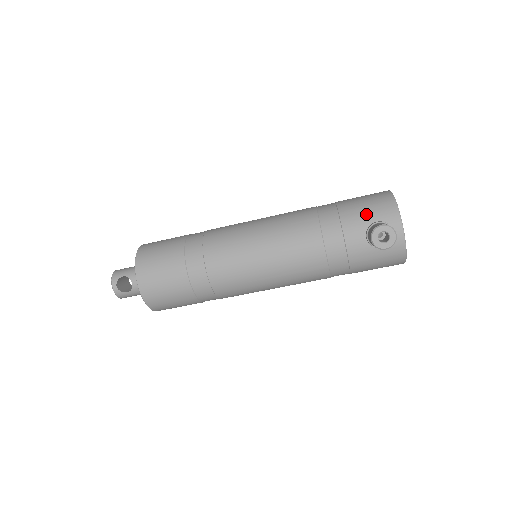
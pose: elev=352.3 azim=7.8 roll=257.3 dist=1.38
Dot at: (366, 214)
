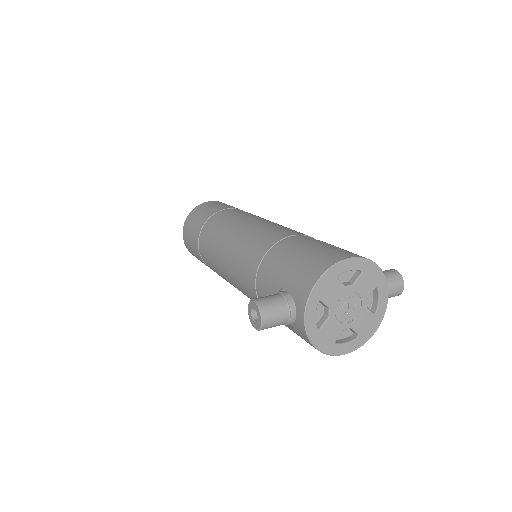
Dot at: (289, 275)
